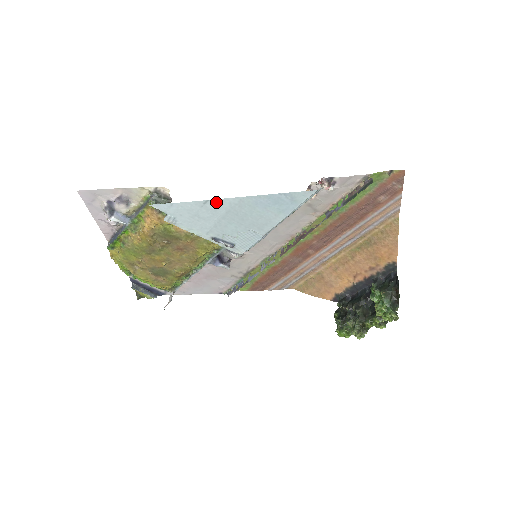
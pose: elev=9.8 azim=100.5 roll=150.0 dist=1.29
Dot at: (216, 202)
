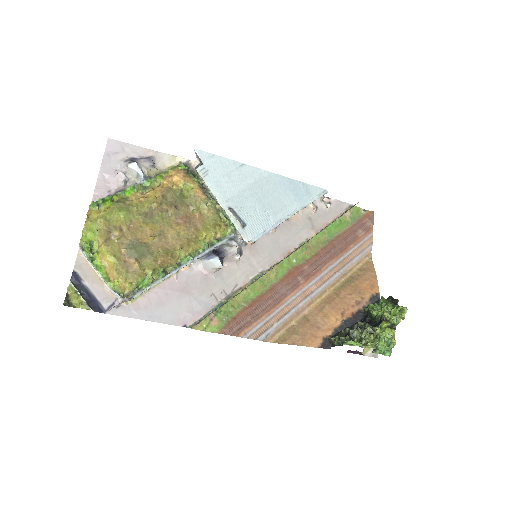
Dot at: (250, 169)
